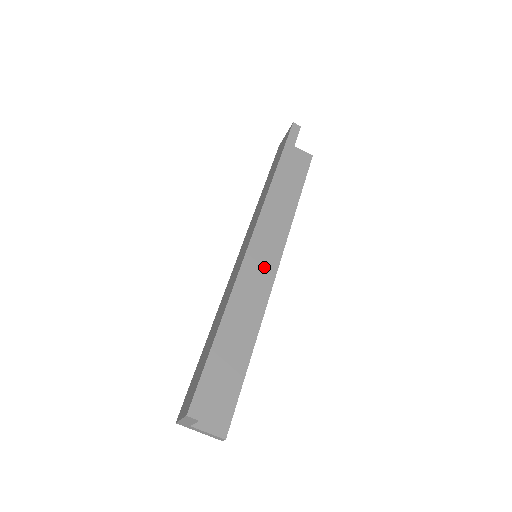
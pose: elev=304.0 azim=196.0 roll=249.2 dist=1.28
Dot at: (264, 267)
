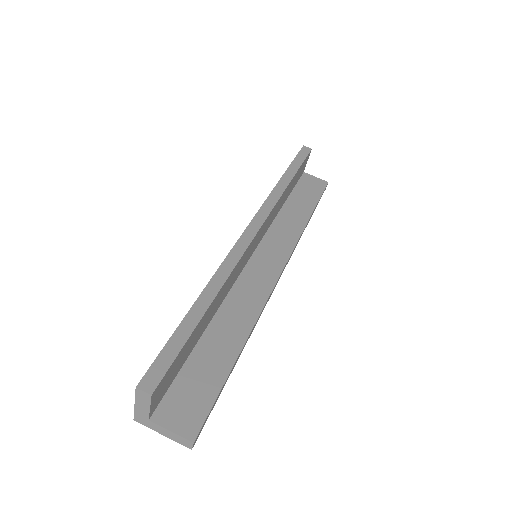
Dot at: (265, 268)
